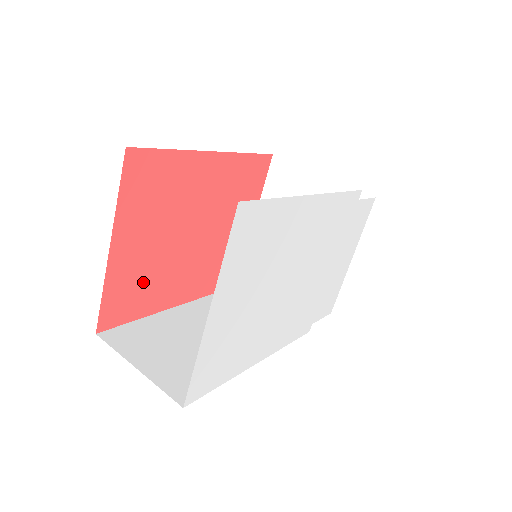
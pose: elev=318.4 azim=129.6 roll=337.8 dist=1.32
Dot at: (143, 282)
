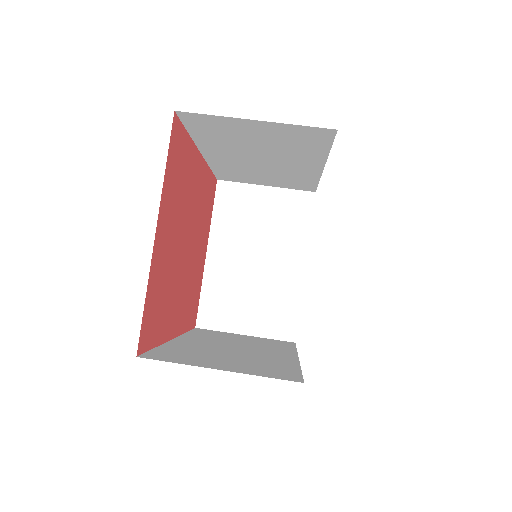
Dot at: (163, 293)
